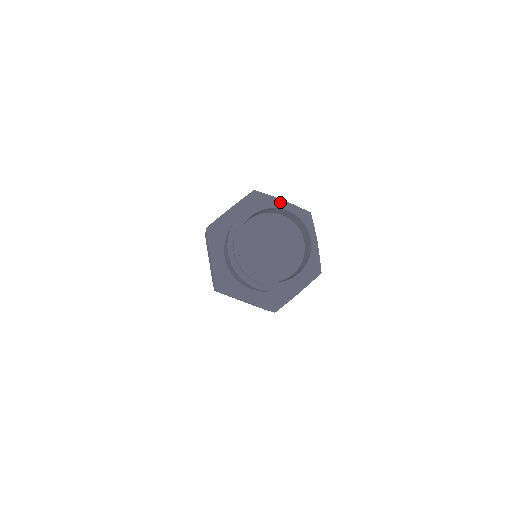
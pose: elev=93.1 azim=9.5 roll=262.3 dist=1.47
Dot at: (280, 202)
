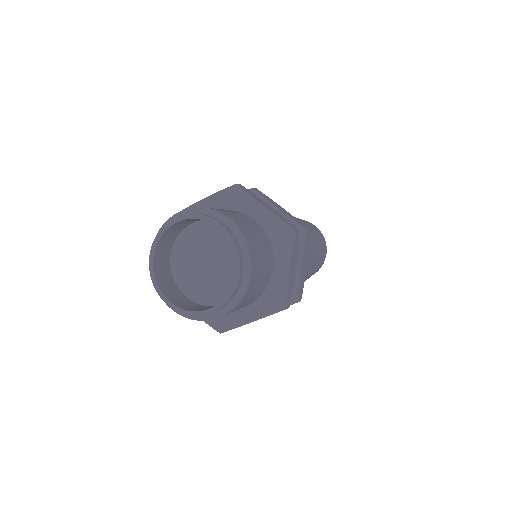
Dot at: (219, 214)
